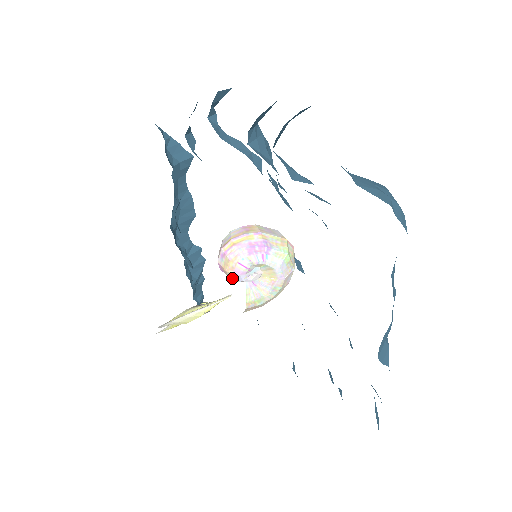
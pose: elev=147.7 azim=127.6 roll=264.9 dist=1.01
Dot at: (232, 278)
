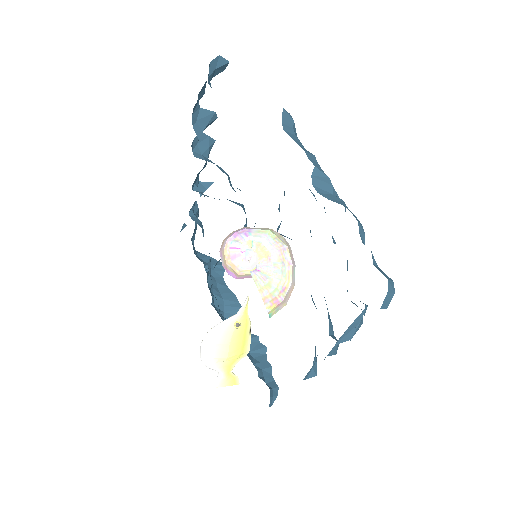
Dot at: (235, 270)
